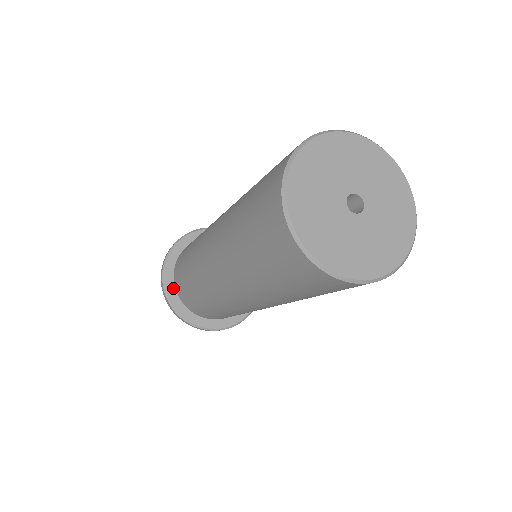
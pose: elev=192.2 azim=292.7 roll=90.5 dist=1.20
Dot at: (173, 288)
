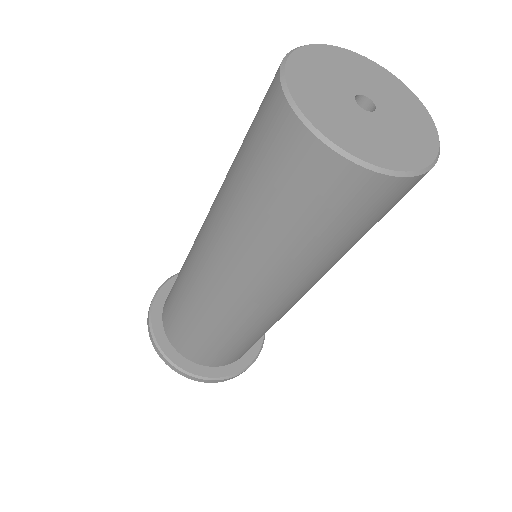
Dot at: (180, 357)
